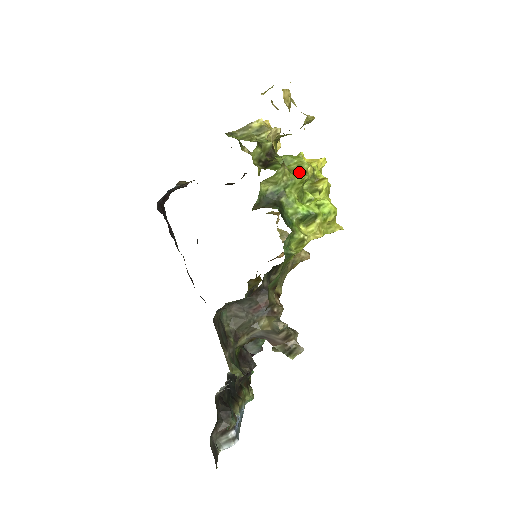
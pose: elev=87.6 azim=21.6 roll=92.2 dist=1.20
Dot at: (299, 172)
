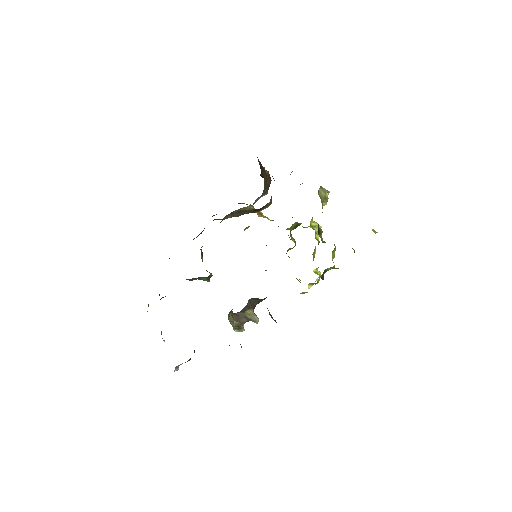
Dot at: occluded
